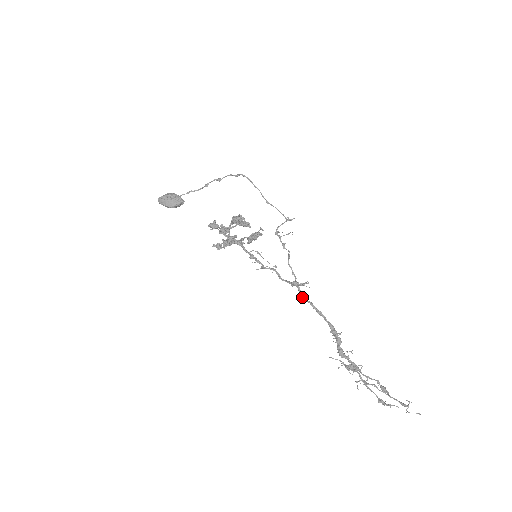
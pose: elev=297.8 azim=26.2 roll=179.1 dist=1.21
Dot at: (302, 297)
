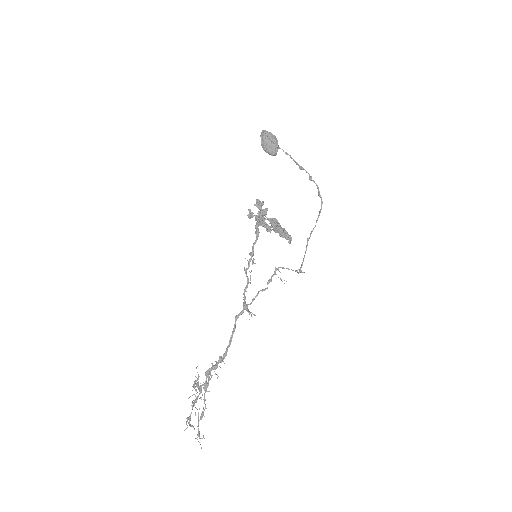
Dot at: (236, 318)
